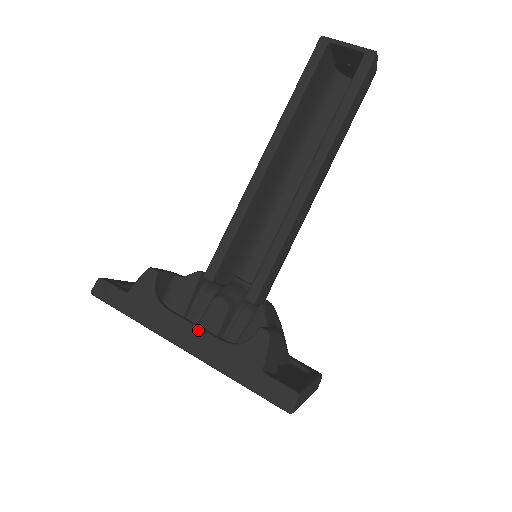
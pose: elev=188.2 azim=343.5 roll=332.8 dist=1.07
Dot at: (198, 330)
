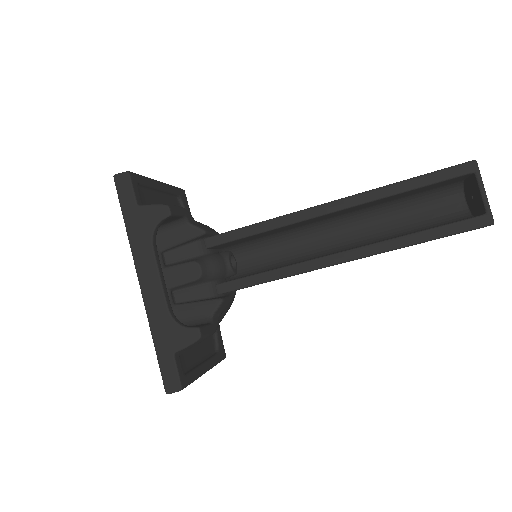
Dot at: (160, 285)
